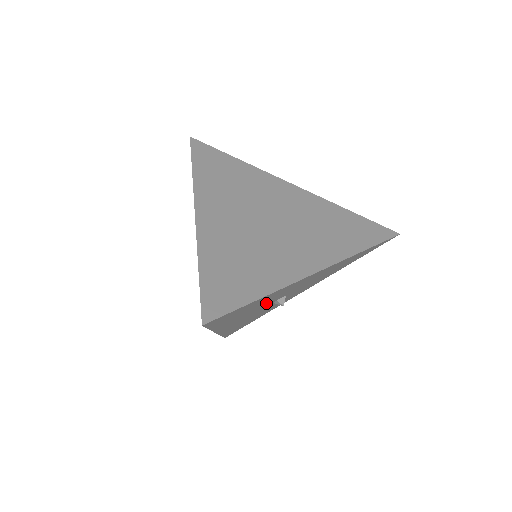
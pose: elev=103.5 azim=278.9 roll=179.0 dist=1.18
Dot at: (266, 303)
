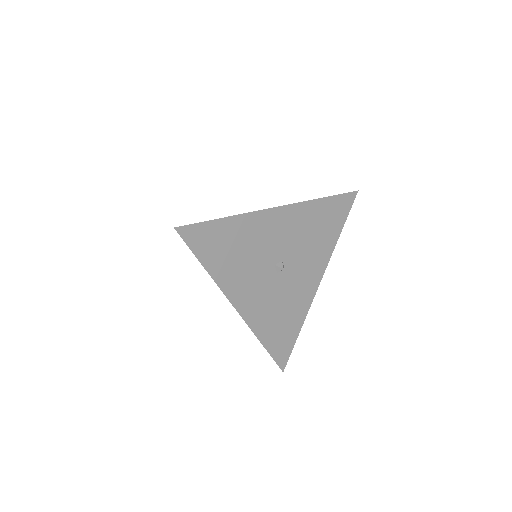
Dot at: (257, 257)
